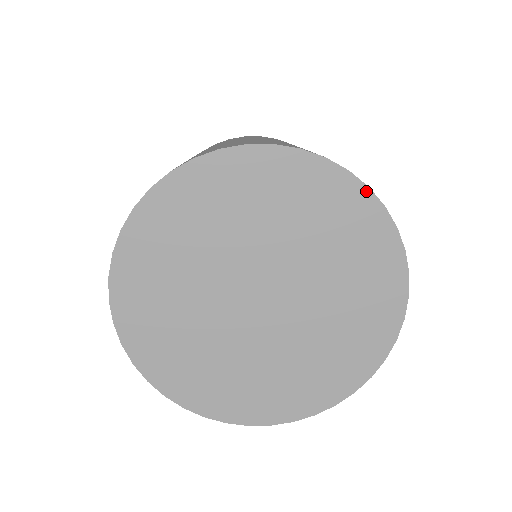
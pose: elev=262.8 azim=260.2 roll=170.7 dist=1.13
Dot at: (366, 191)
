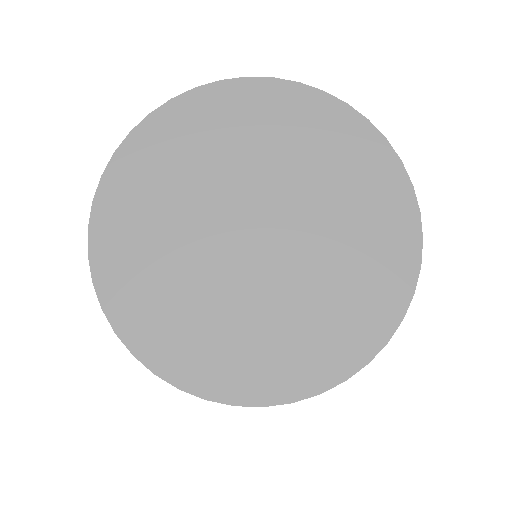
Dot at: (384, 143)
